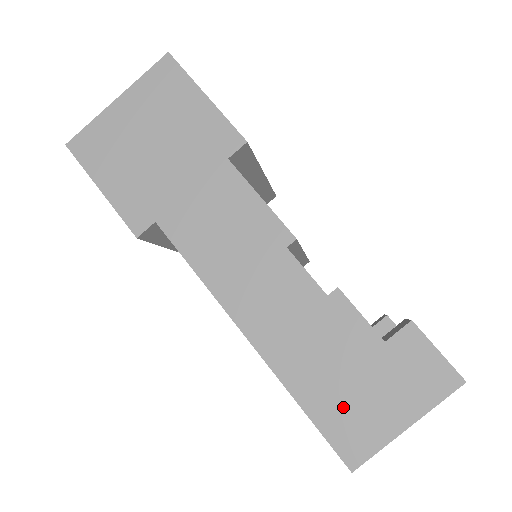
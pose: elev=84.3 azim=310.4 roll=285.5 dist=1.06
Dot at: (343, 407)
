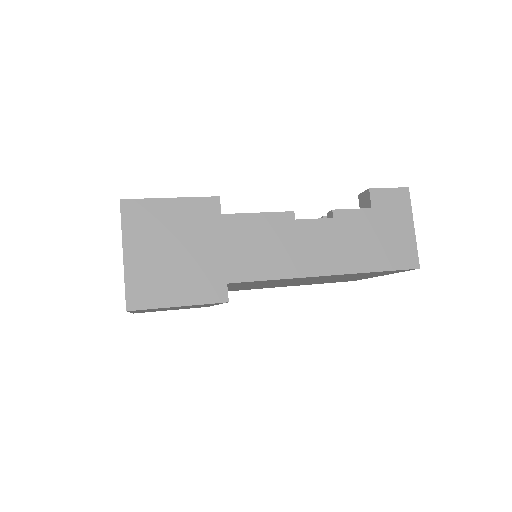
Dot at: (390, 251)
